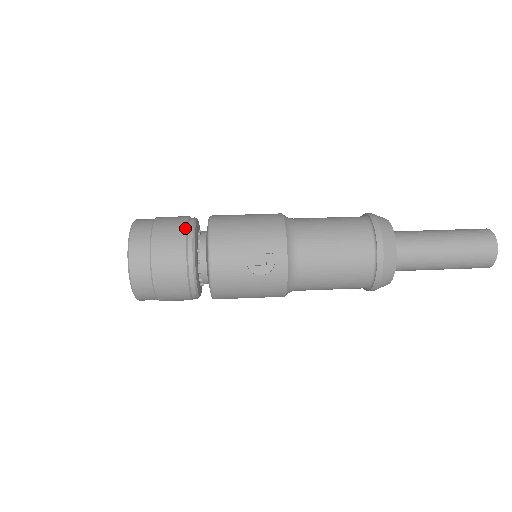
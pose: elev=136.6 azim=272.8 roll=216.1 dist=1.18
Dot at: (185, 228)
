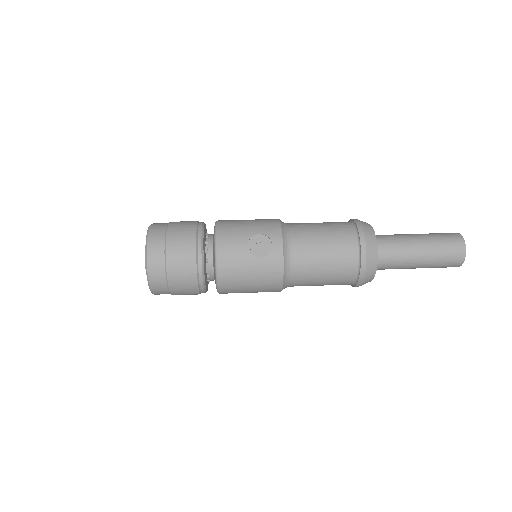
Dot at: (196, 223)
